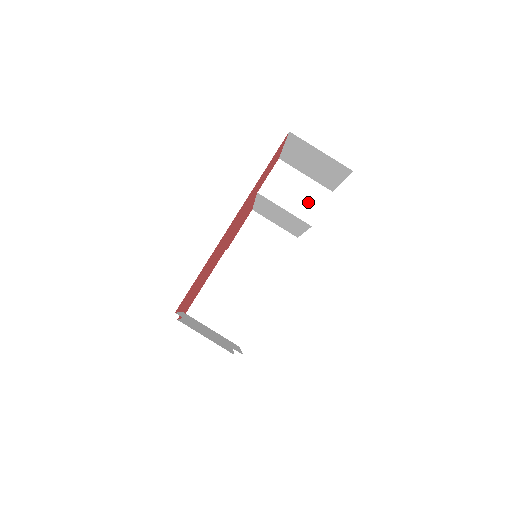
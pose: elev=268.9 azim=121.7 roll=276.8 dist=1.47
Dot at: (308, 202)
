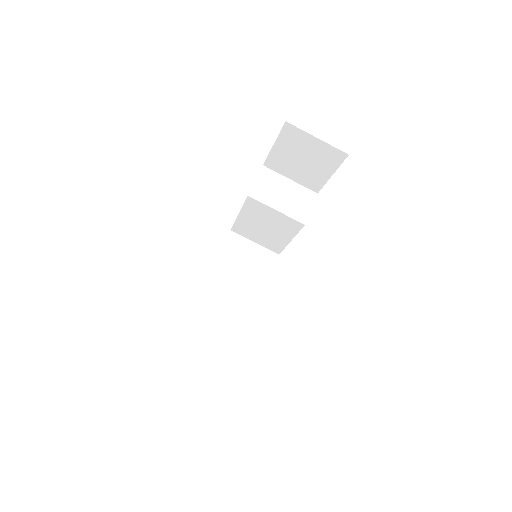
Dot at: (297, 203)
